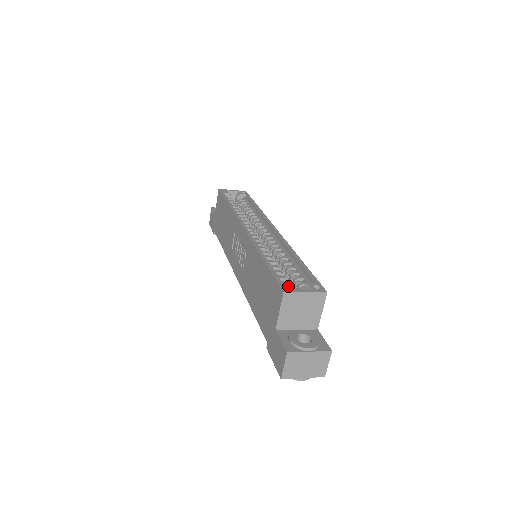
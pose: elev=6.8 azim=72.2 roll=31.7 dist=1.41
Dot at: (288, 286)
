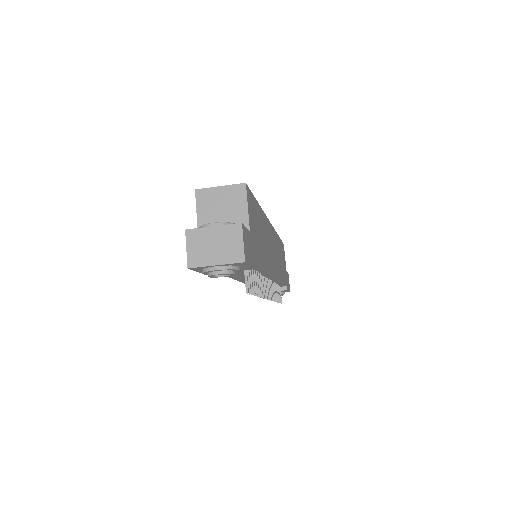
Dot at: occluded
